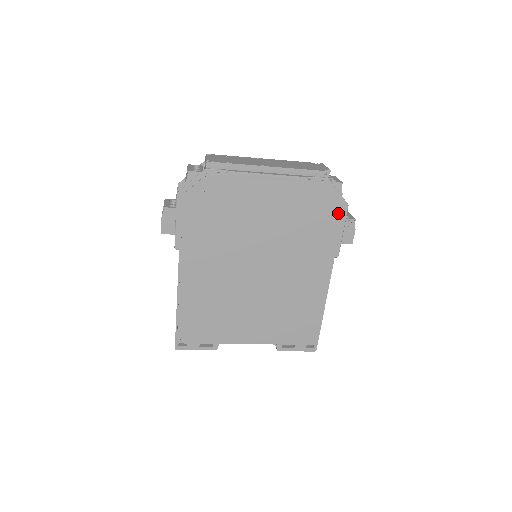
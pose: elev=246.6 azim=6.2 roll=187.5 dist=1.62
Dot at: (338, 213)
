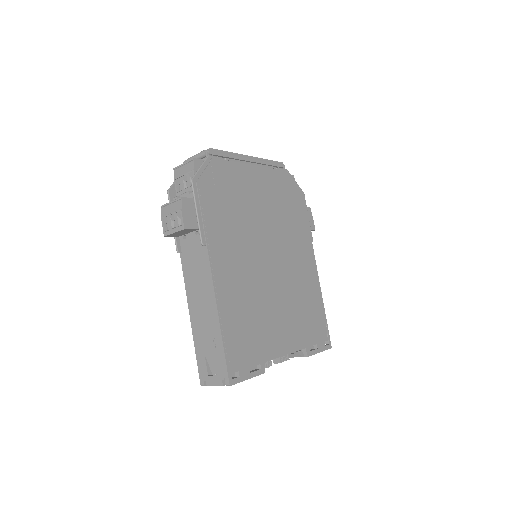
Dot at: (301, 200)
